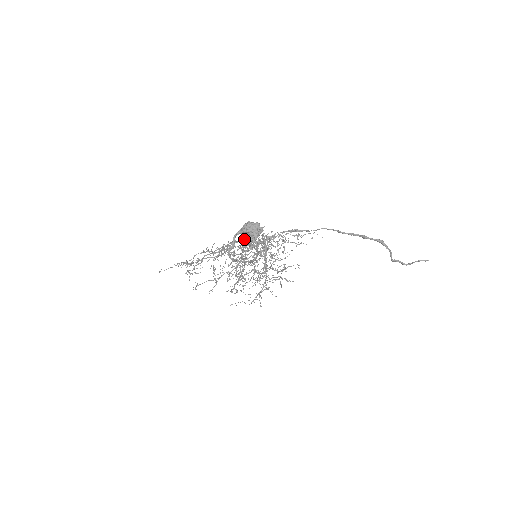
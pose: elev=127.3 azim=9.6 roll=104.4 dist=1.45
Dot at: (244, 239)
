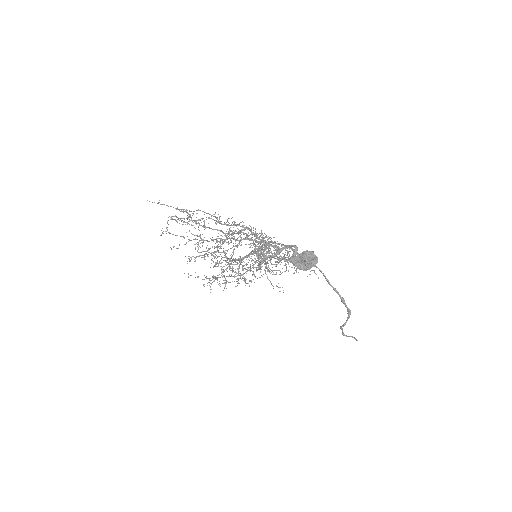
Dot at: (294, 262)
